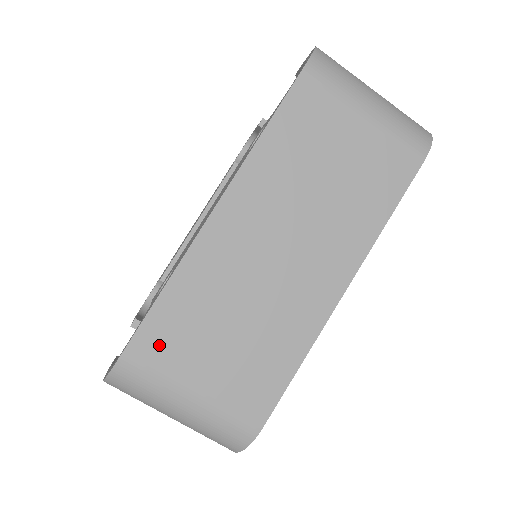
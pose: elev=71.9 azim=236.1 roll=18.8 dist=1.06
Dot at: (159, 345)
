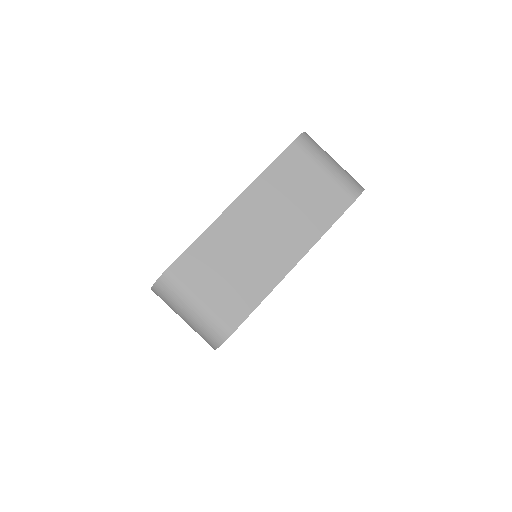
Dot at: (187, 269)
